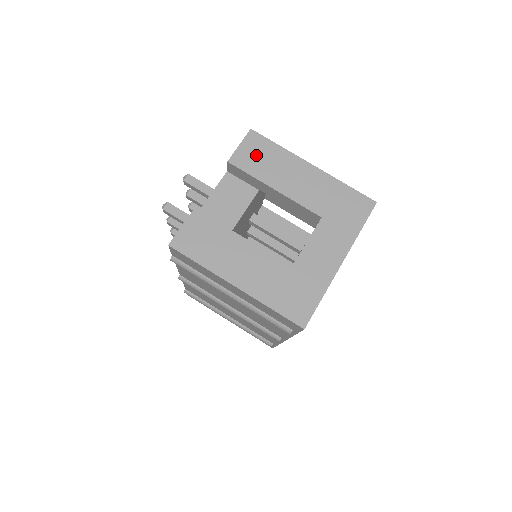
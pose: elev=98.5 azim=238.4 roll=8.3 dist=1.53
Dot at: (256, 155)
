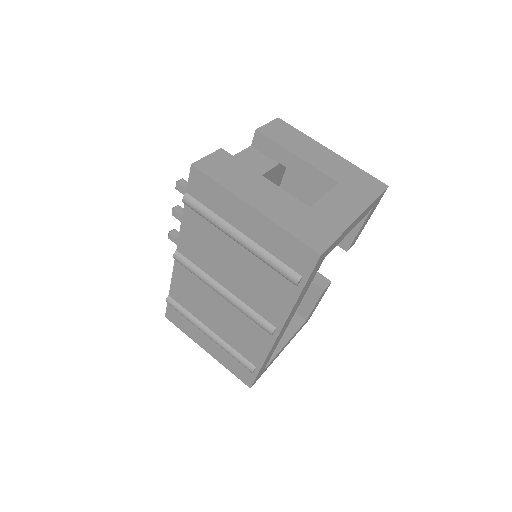
Dot at: (281, 132)
